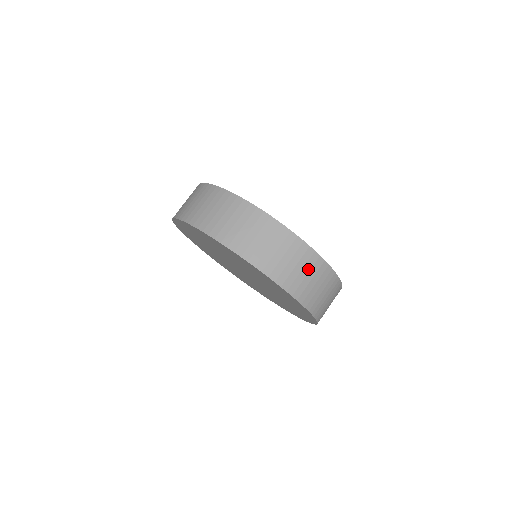
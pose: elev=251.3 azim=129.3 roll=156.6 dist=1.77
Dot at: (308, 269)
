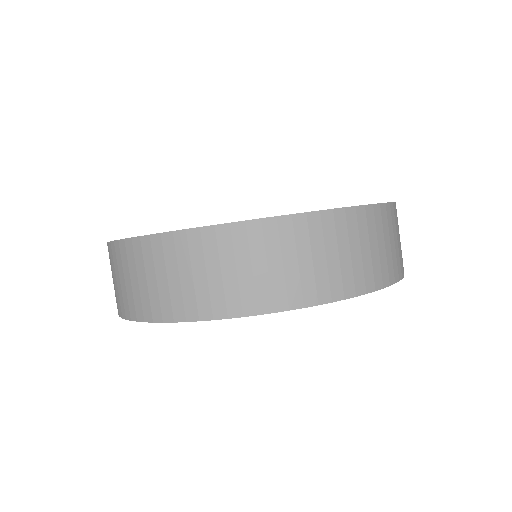
Dot at: (306, 248)
